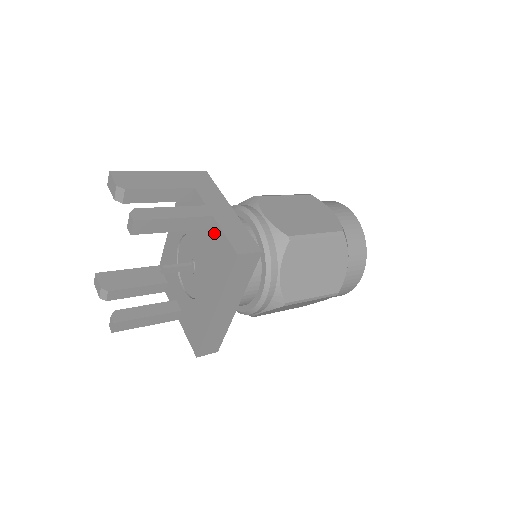
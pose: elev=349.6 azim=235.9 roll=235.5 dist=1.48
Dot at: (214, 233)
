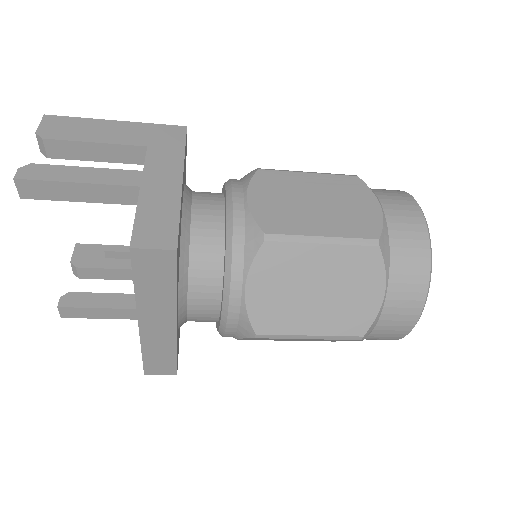
Dot at: occluded
